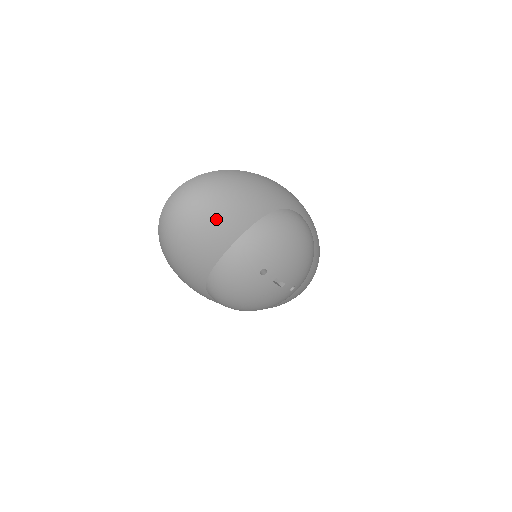
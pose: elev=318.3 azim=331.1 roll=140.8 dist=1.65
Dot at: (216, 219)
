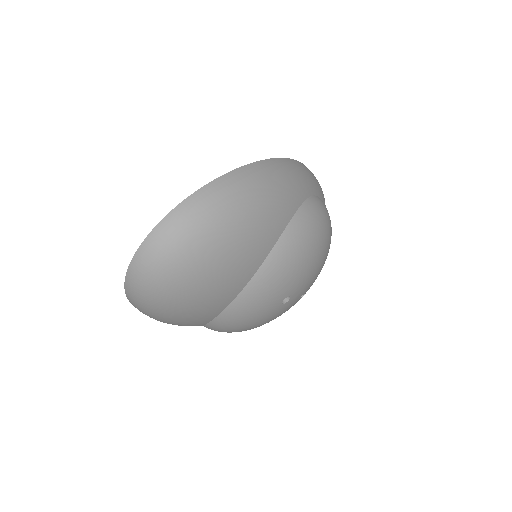
Dot at: (221, 268)
